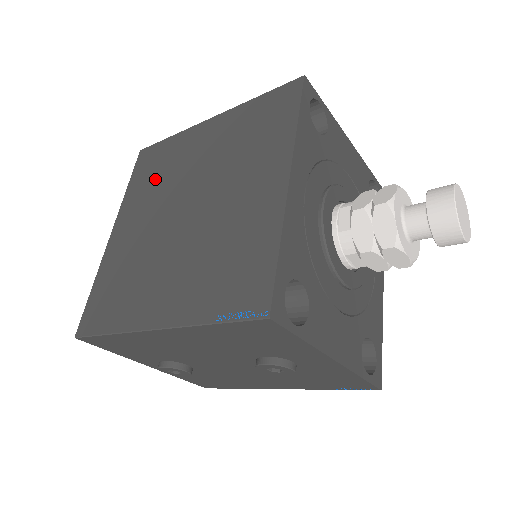
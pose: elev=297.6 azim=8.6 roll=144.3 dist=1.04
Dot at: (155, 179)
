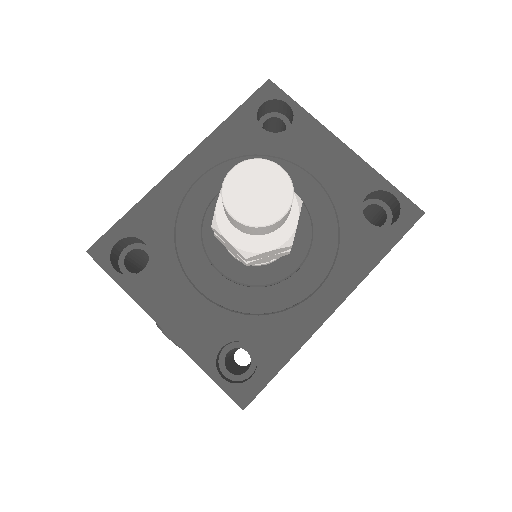
Dot at: occluded
